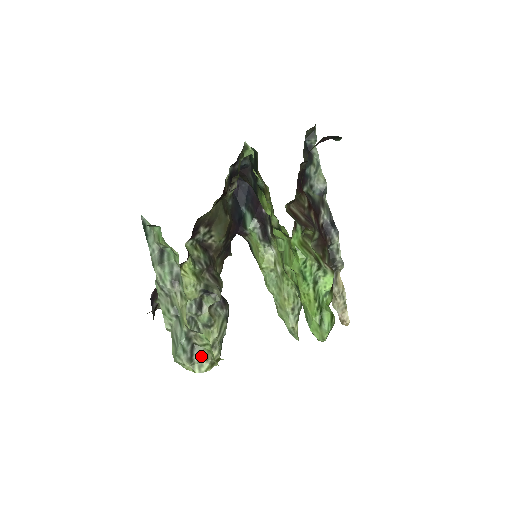
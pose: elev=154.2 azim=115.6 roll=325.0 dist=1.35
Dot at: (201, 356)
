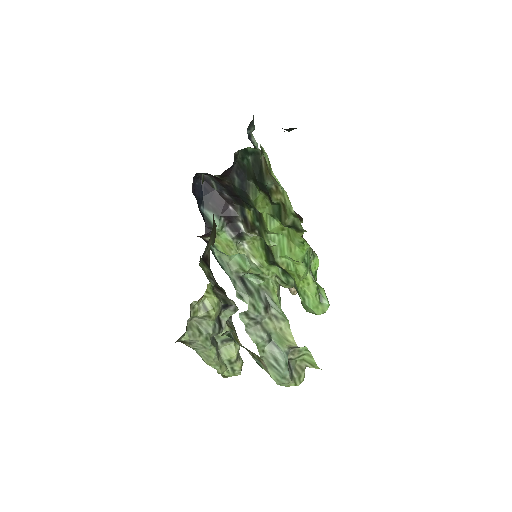
Dot at: (296, 368)
